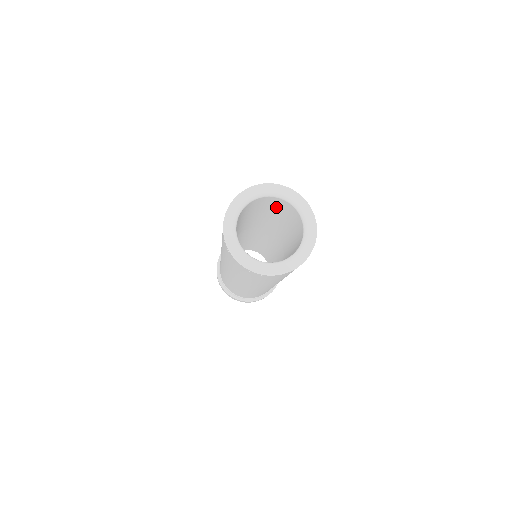
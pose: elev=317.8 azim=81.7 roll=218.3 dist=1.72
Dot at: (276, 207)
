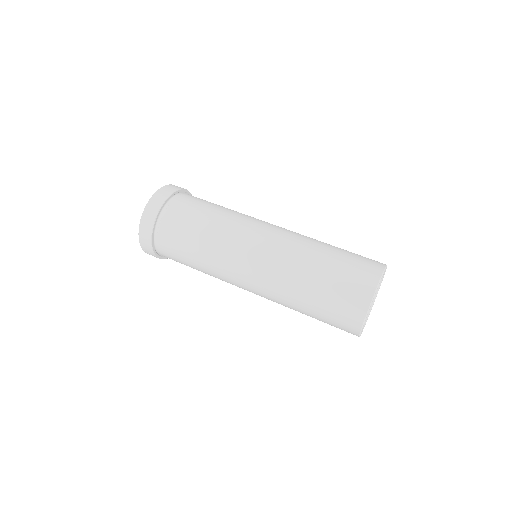
Dot at: occluded
